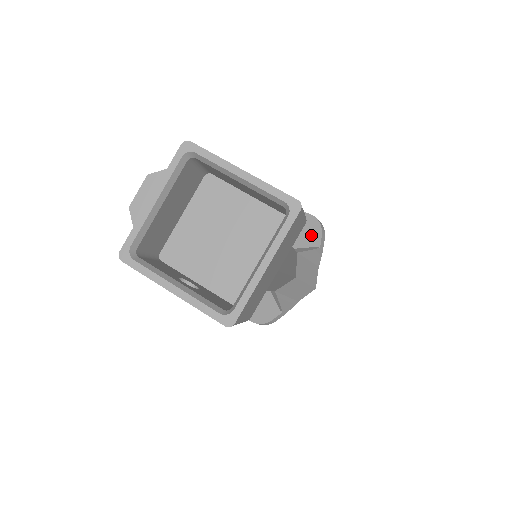
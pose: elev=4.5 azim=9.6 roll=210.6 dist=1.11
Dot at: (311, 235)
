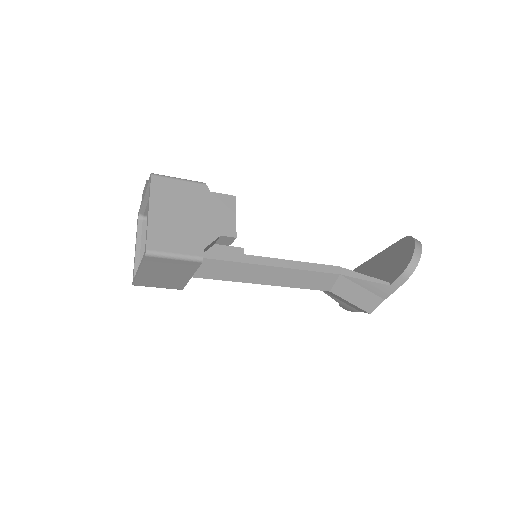
Dot at: (398, 268)
